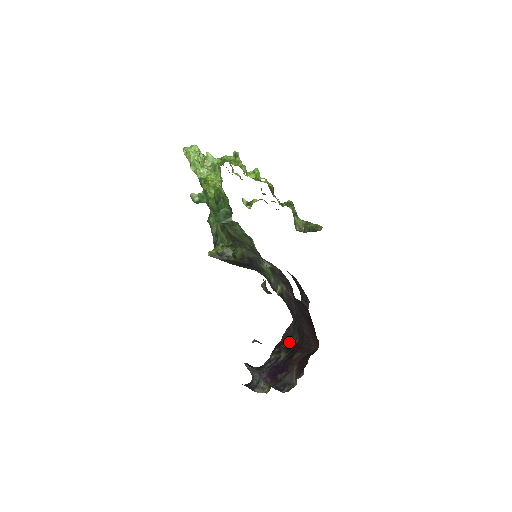
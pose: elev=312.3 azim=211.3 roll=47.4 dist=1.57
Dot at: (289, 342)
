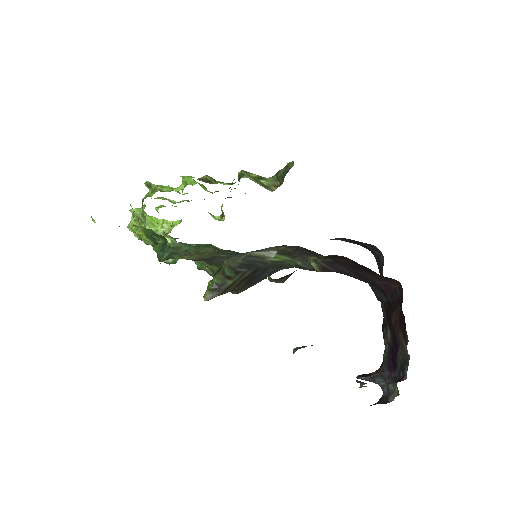
Dot at: occluded
